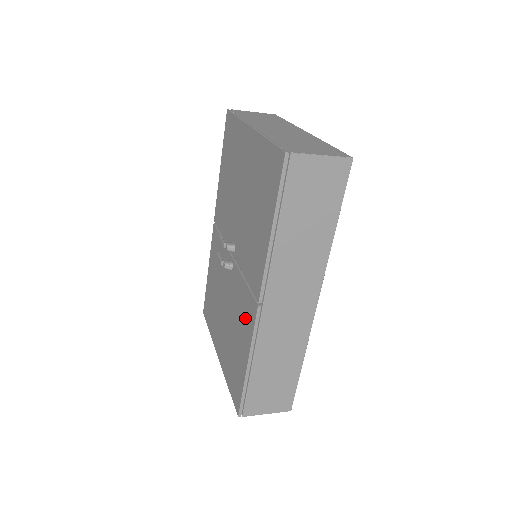
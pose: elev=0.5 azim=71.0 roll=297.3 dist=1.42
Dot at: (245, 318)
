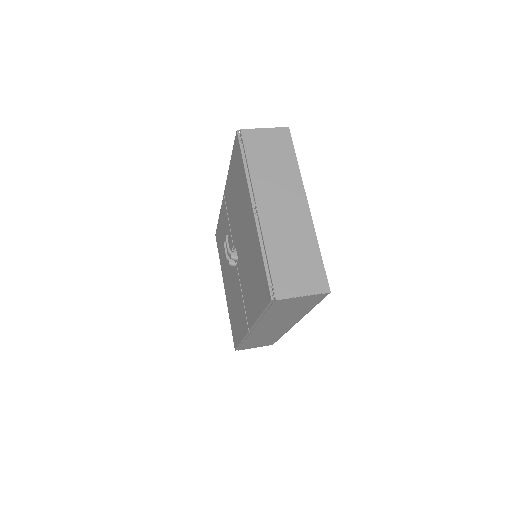
Dot at: (241, 317)
